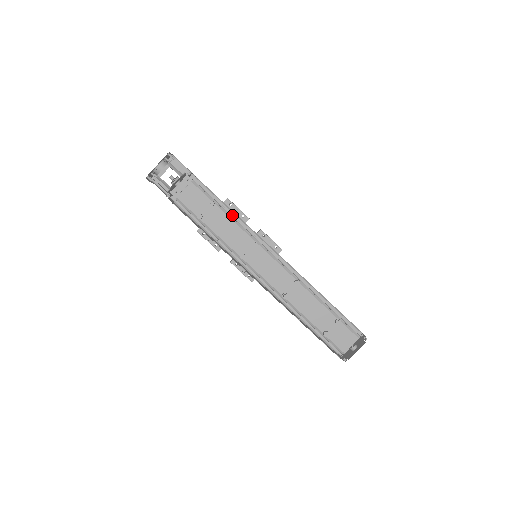
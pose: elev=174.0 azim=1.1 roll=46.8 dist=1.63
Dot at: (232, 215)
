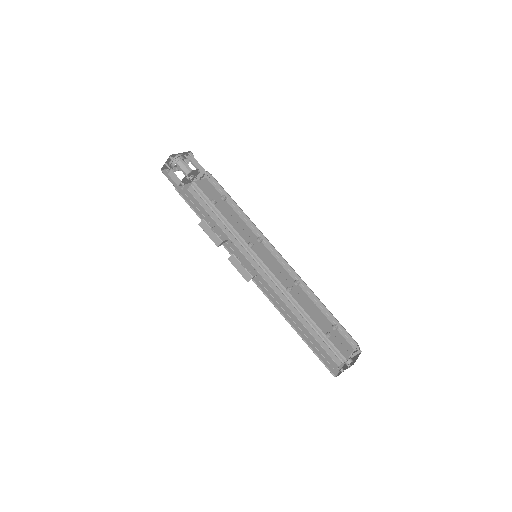
Dot at: occluded
